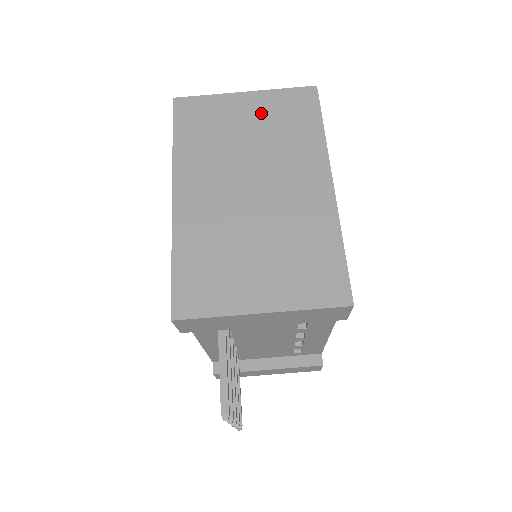
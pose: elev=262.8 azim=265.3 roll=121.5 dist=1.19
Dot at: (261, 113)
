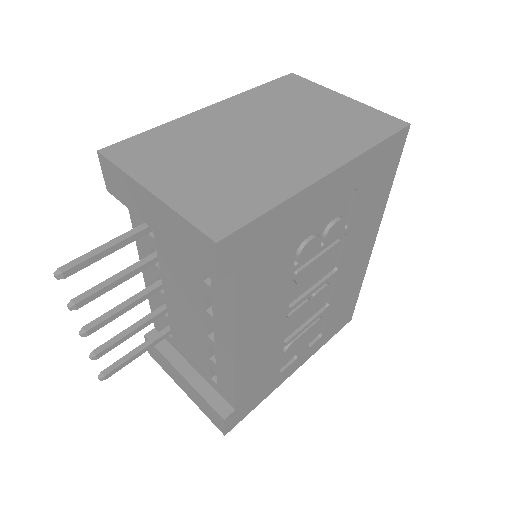
Dot at: (340, 110)
